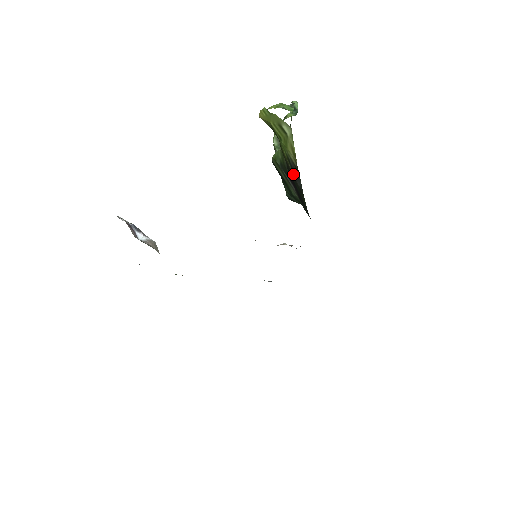
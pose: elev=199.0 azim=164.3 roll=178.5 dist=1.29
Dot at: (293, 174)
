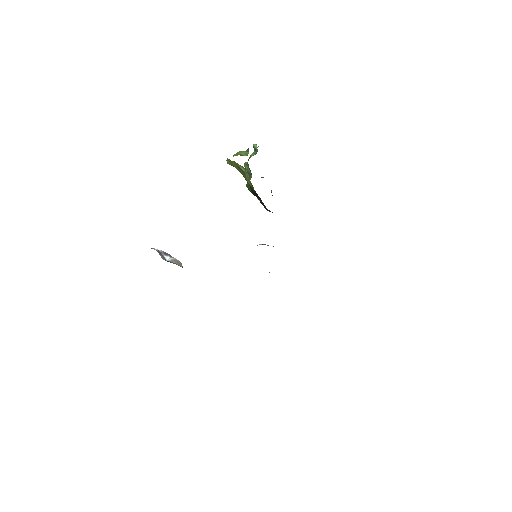
Dot at: (257, 196)
